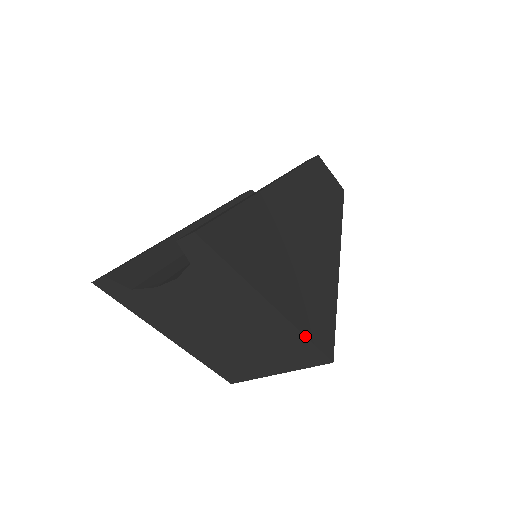
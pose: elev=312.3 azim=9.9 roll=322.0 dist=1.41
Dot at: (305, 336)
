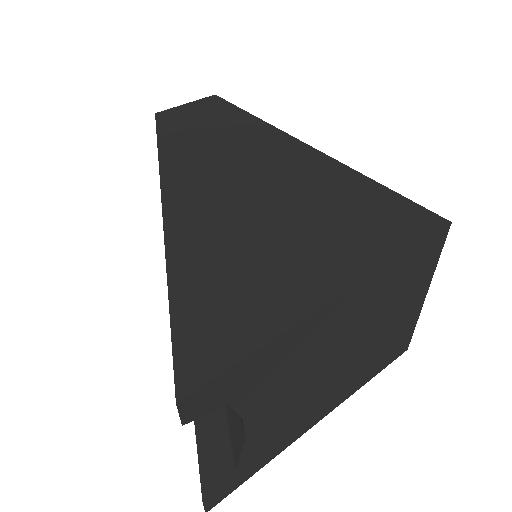
Dot at: (400, 256)
